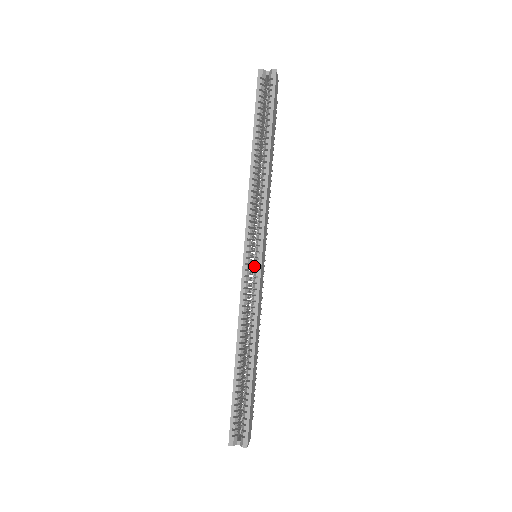
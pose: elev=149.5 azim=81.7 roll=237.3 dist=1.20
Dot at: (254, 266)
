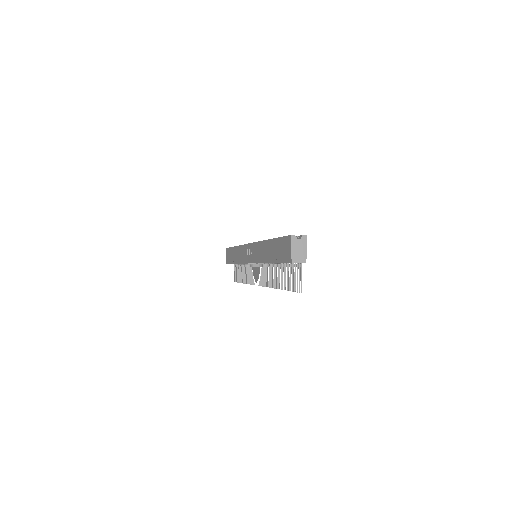
Dot at: occluded
